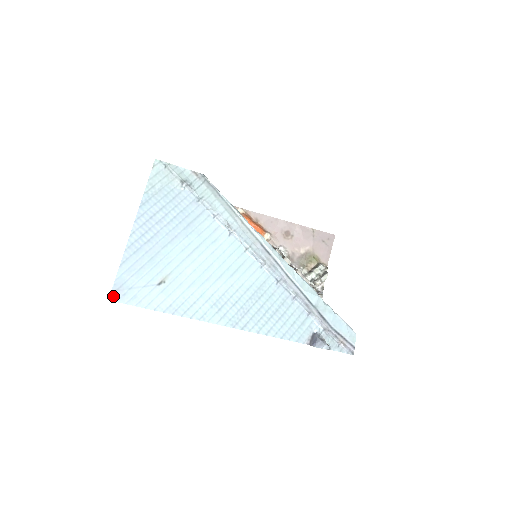
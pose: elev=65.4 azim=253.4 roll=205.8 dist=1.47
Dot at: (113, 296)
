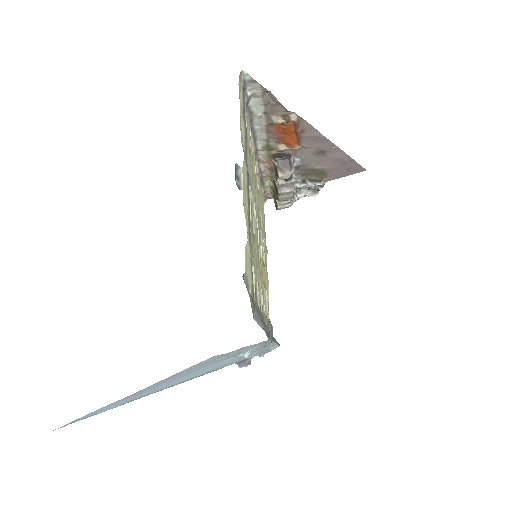
Dot at: occluded
